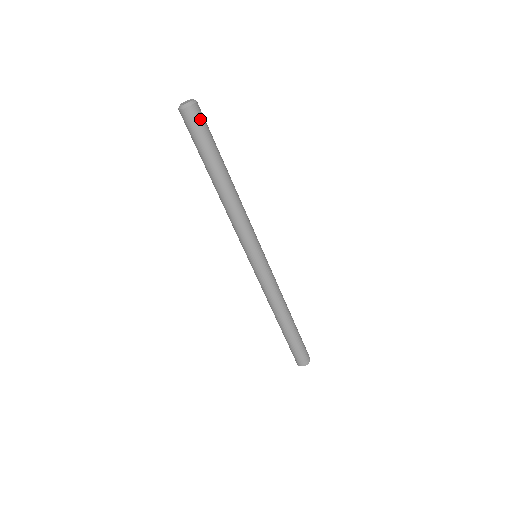
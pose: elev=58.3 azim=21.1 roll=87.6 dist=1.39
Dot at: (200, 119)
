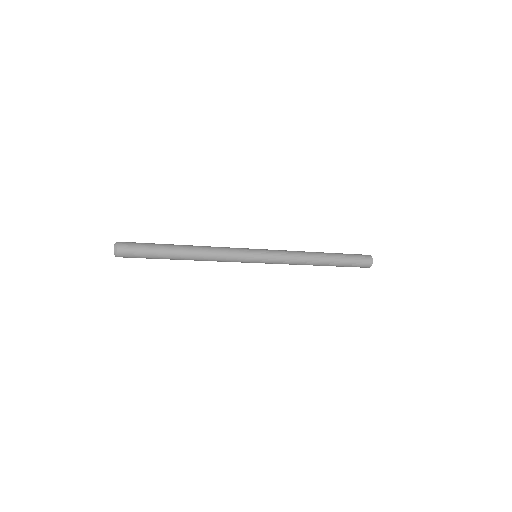
Dot at: (129, 257)
